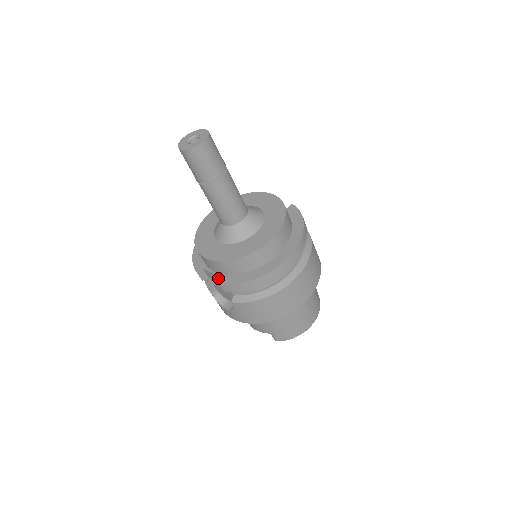
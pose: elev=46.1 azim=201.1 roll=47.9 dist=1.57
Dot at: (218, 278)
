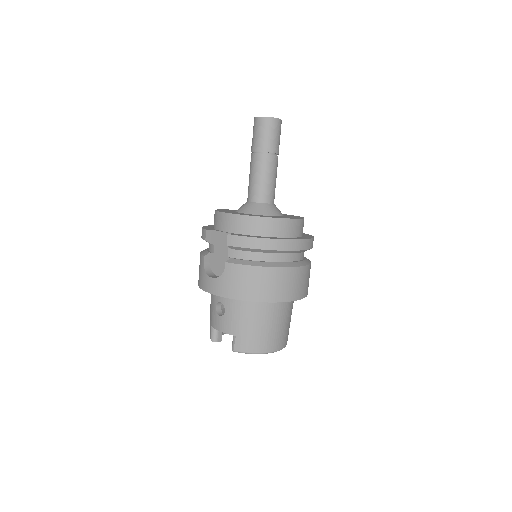
Dot at: (225, 237)
